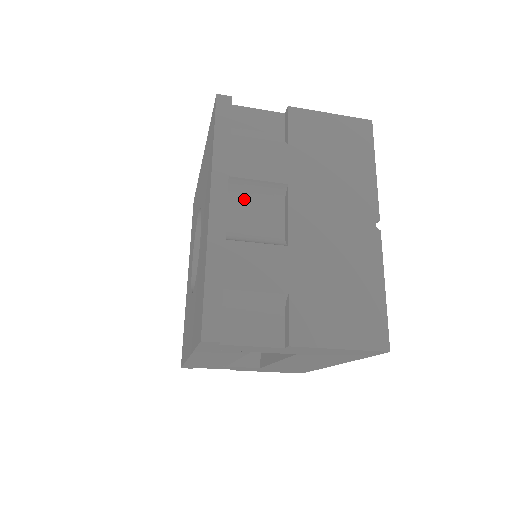
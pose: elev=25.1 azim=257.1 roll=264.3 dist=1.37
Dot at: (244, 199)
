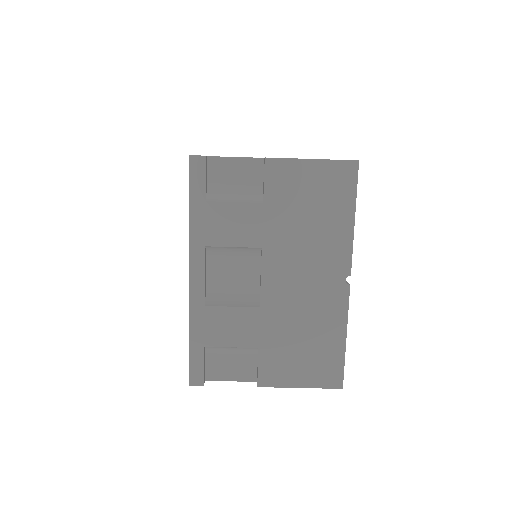
Dot at: (223, 259)
